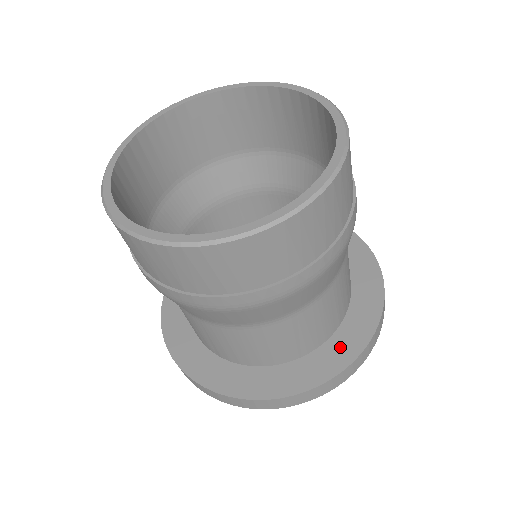
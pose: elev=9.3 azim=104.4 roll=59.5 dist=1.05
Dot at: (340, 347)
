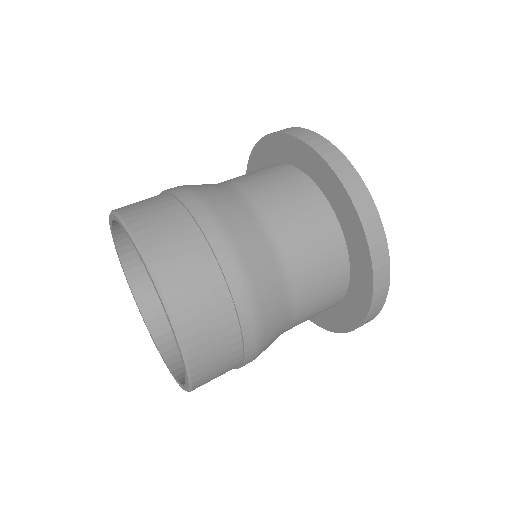
Dot at: (338, 318)
